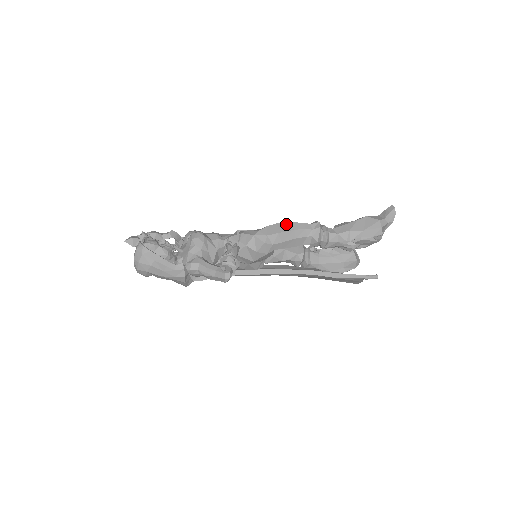
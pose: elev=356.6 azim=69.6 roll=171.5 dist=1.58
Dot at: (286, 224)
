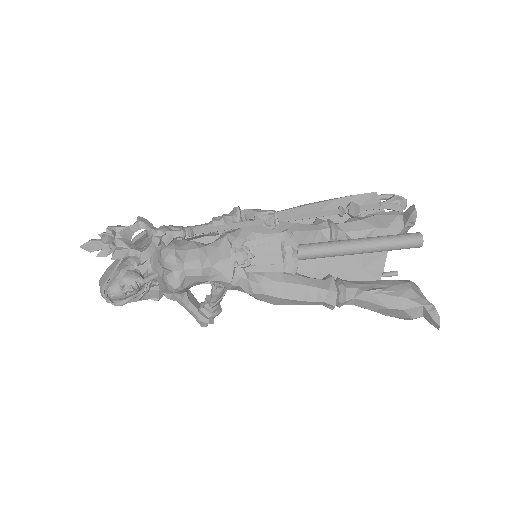
Dot at: (291, 301)
